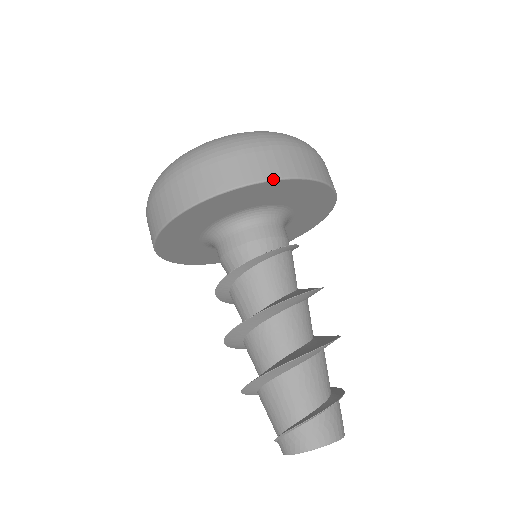
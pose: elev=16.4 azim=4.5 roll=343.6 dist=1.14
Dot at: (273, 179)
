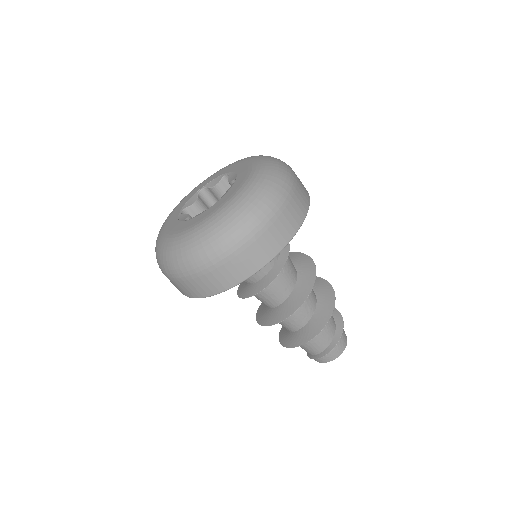
Dot at: occluded
